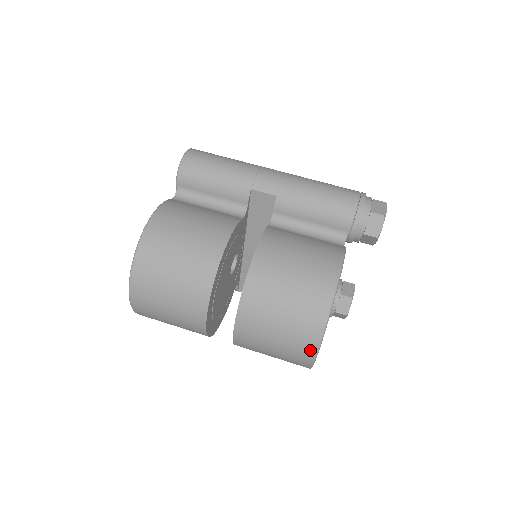
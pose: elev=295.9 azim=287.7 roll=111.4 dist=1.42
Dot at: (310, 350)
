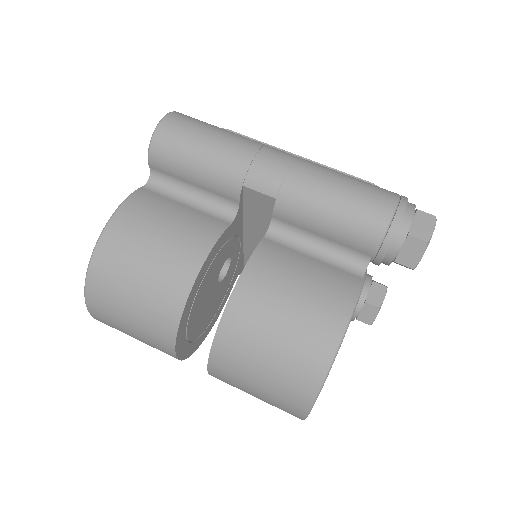
Dot at: (297, 413)
